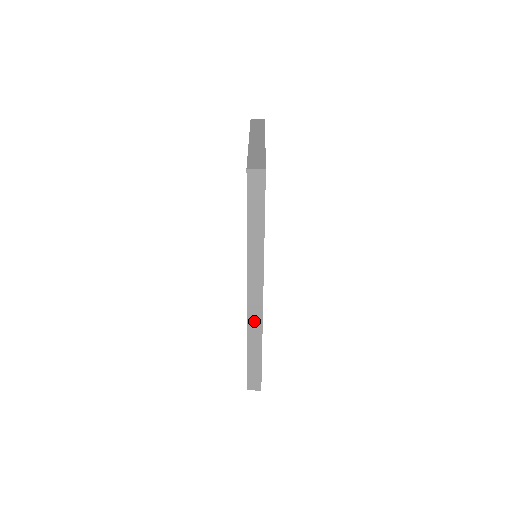
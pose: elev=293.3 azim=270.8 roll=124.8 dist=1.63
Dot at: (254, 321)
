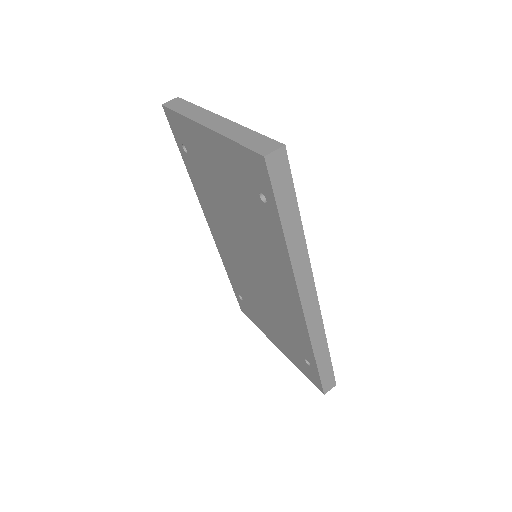
Dot at: (314, 324)
